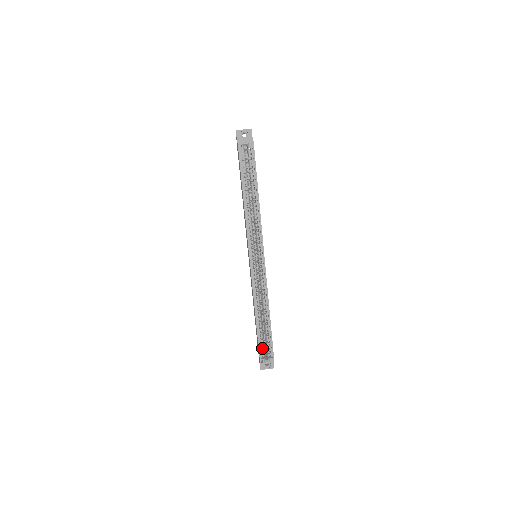
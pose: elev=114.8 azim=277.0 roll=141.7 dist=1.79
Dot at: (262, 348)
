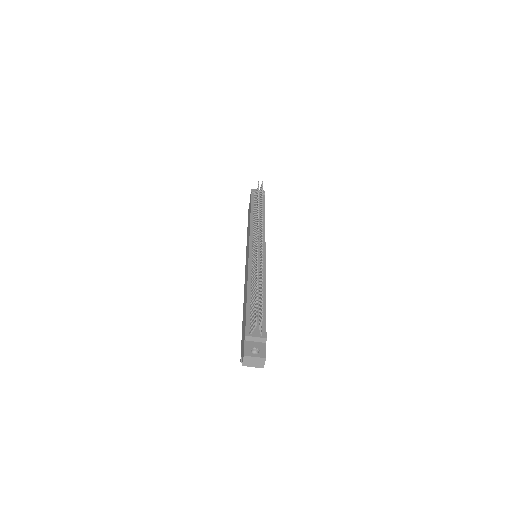
Dot at: occluded
